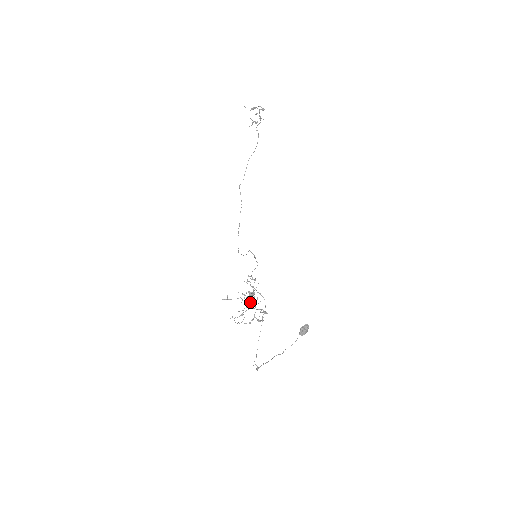
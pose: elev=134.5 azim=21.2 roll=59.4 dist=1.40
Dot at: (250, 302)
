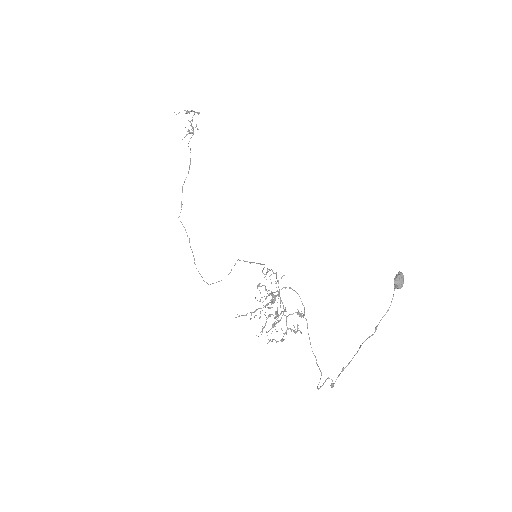
Dot at: (269, 315)
